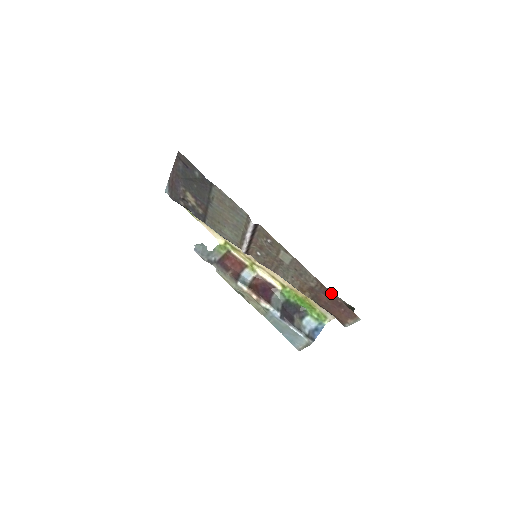
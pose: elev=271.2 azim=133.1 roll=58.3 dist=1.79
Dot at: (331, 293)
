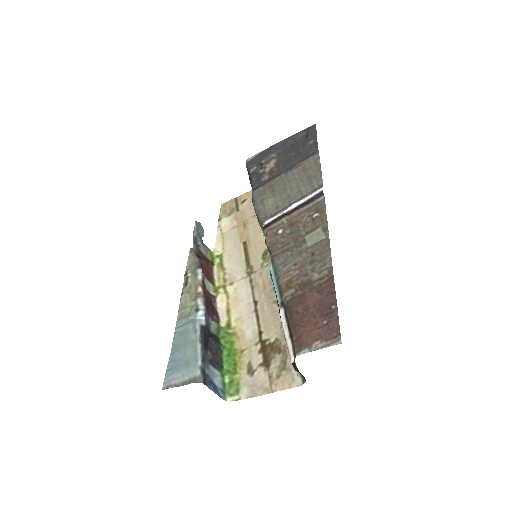
Dot at: (333, 292)
